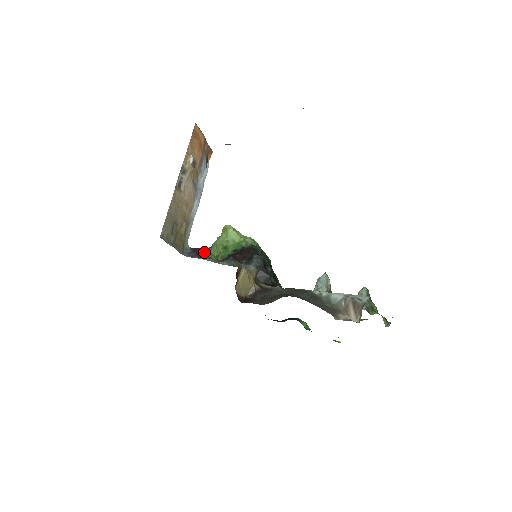
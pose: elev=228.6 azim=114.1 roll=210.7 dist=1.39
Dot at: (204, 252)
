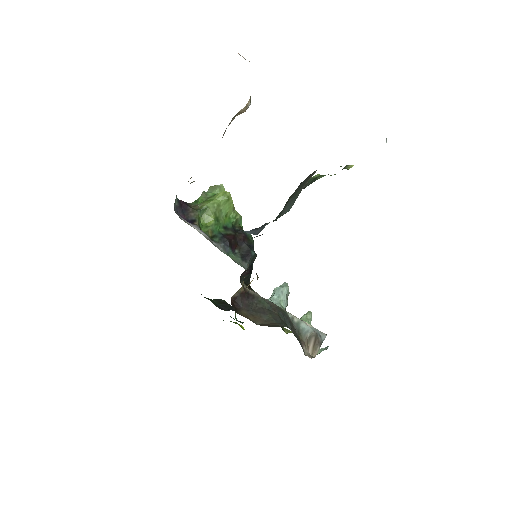
Dot at: (192, 213)
